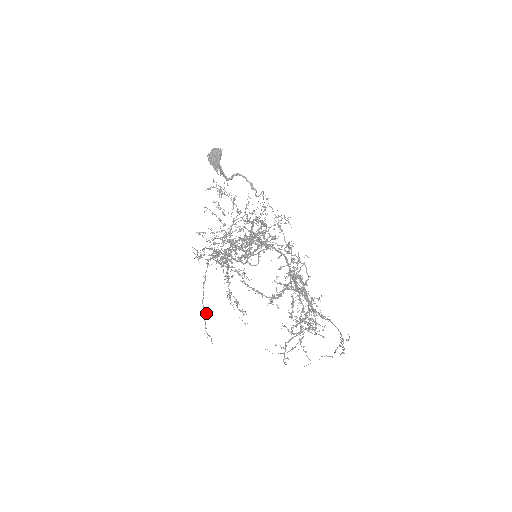
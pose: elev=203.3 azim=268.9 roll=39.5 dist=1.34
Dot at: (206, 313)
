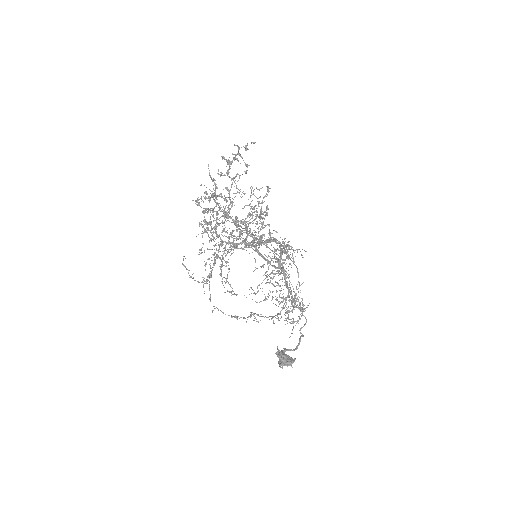
Dot at: occluded
